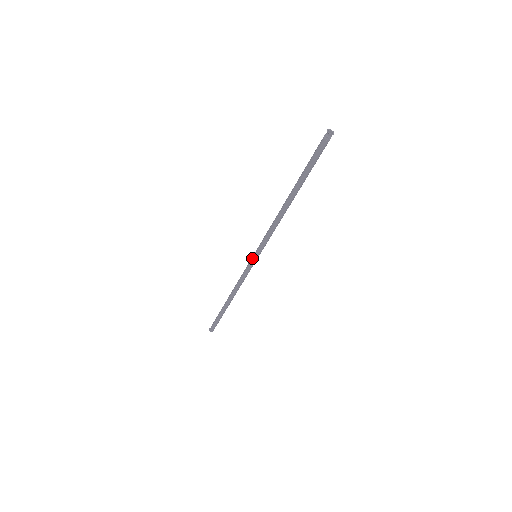
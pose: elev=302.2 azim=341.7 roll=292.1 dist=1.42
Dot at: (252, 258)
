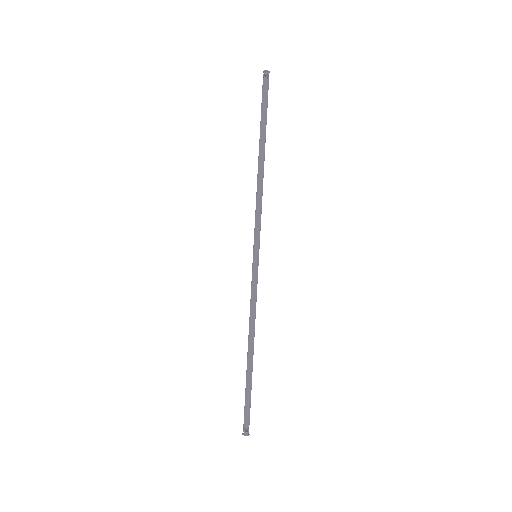
Dot at: (253, 260)
